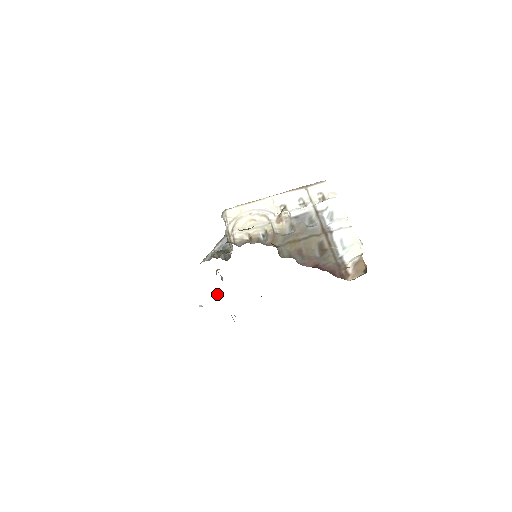
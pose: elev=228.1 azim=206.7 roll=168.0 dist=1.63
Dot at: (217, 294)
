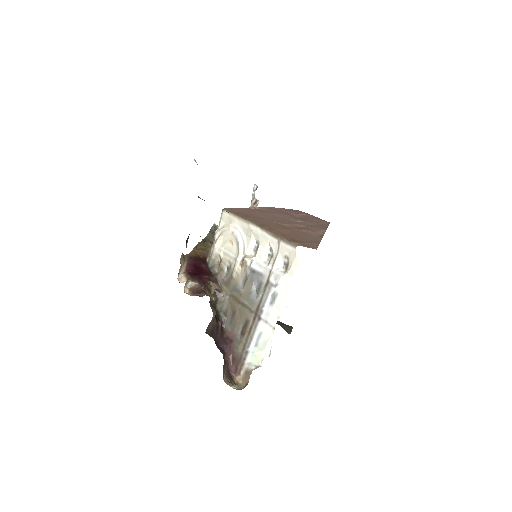
Dot at: occluded
